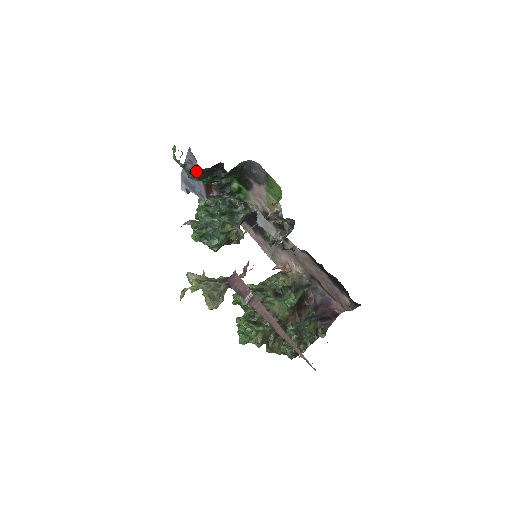
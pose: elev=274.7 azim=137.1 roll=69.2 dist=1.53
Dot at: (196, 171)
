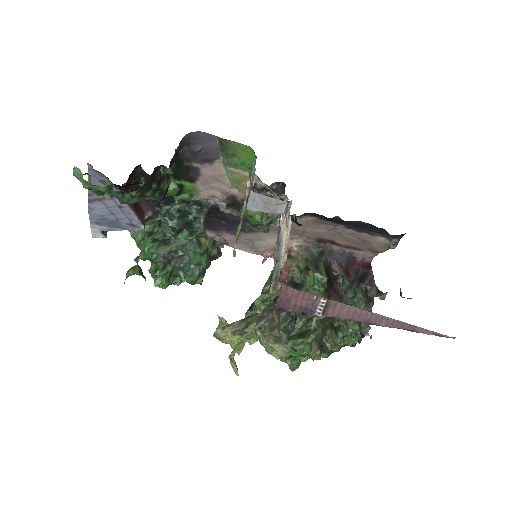
Dot at: occluded
